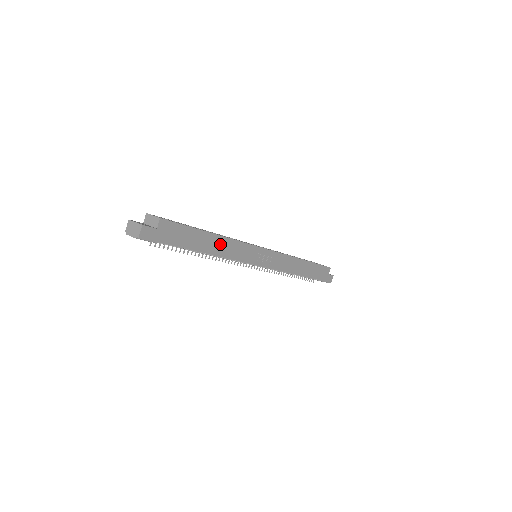
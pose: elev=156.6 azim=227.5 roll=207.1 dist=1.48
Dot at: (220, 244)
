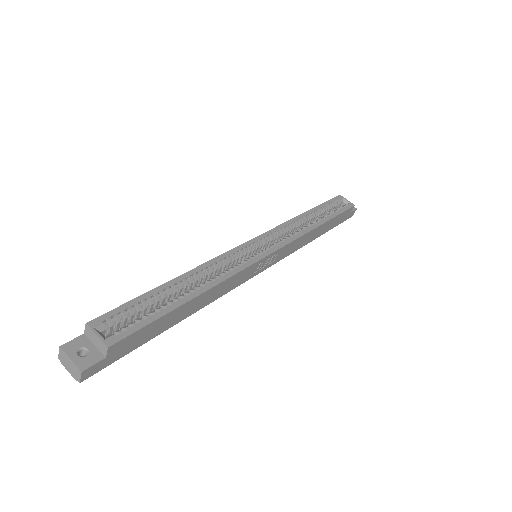
Dot at: (204, 298)
